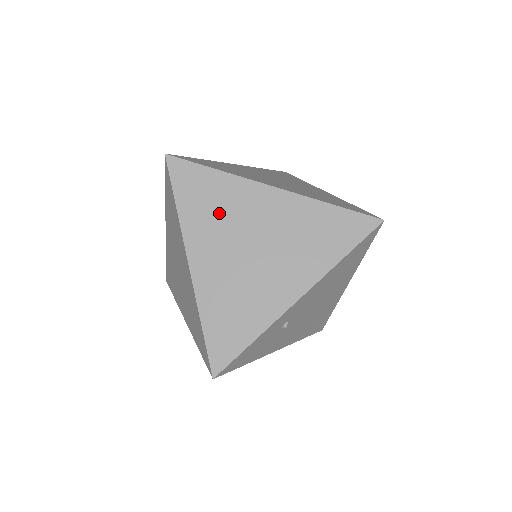
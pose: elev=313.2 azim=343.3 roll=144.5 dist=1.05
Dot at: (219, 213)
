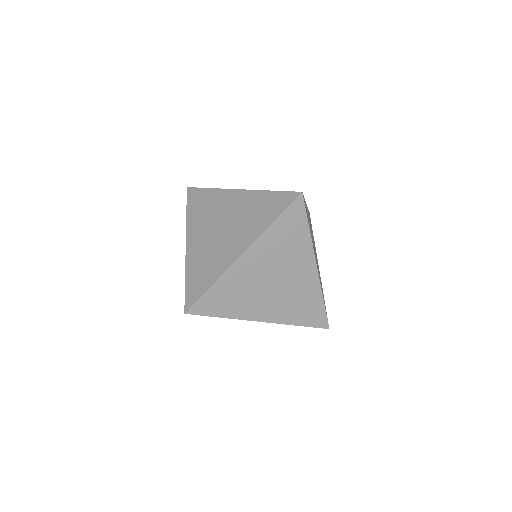
Dot at: (284, 249)
